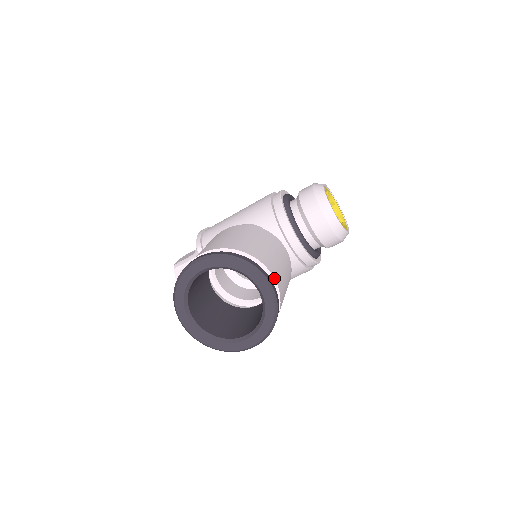
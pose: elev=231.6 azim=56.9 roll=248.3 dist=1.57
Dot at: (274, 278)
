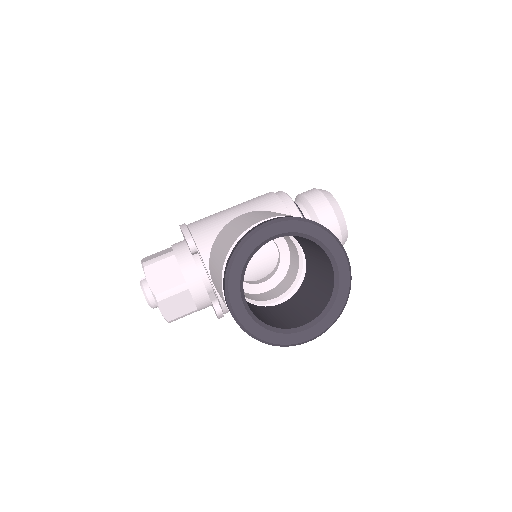
Dot at: occluded
